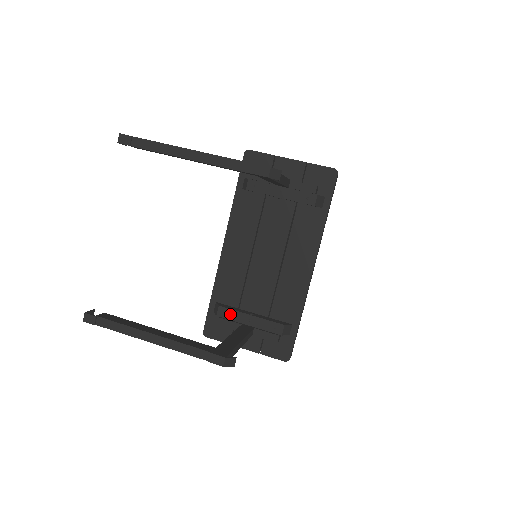
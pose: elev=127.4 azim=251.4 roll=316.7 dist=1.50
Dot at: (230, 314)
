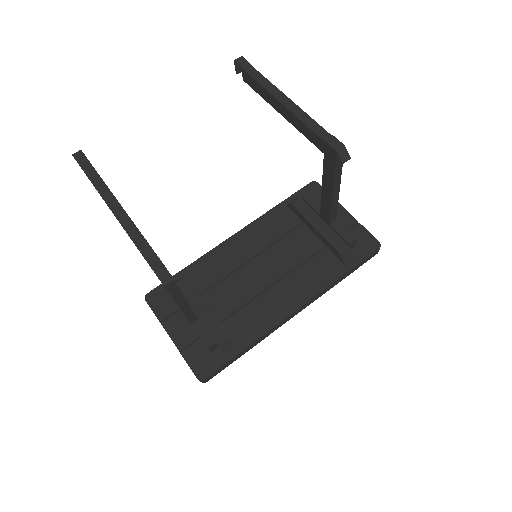
Dot at: (187, 291)
